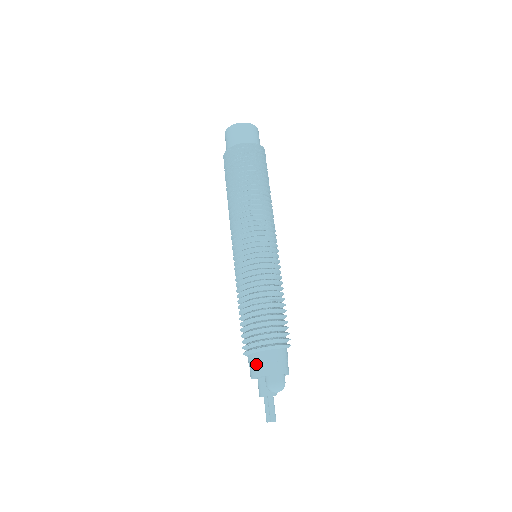
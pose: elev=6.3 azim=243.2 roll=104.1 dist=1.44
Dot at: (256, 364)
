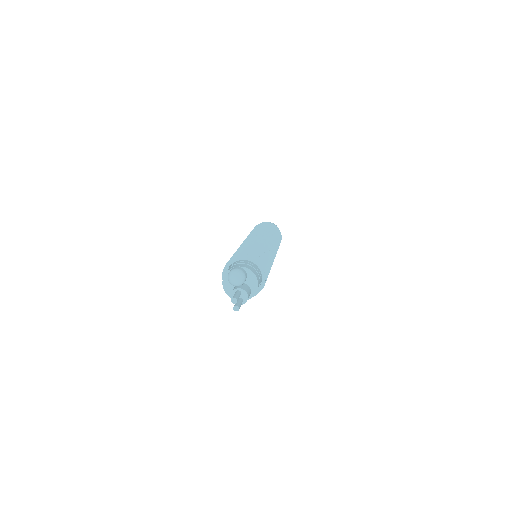
Dot at: occluded
